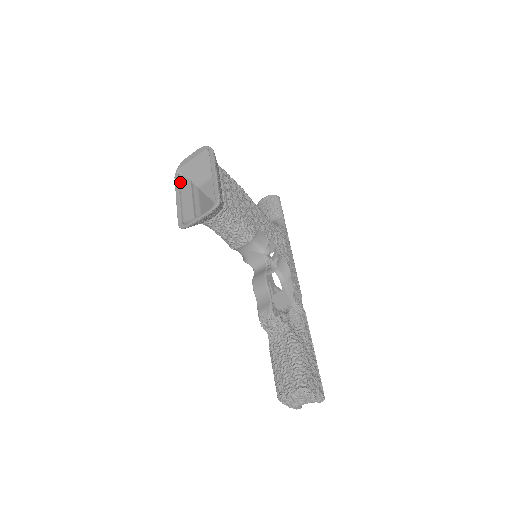
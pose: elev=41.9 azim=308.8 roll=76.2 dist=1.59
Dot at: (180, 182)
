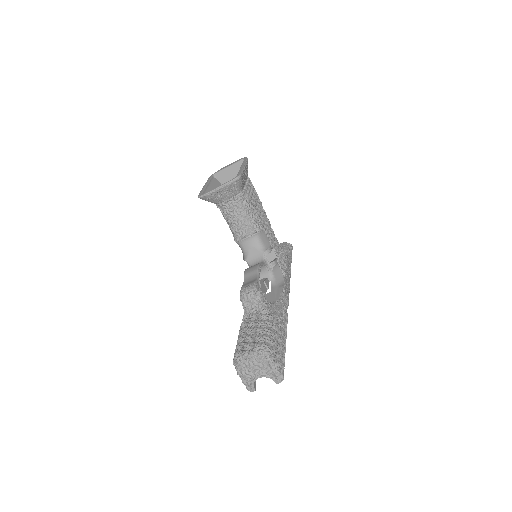
Dot at: (212, 180)
